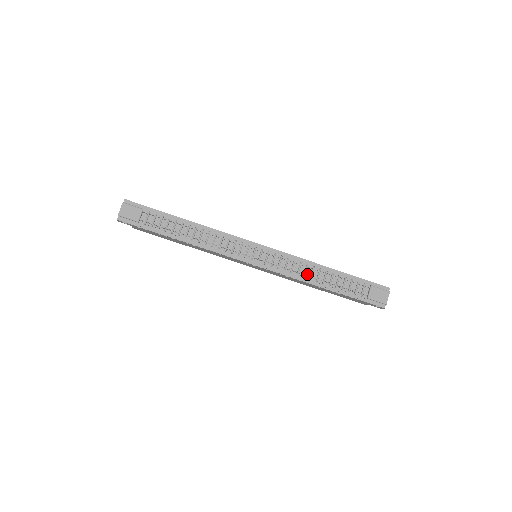
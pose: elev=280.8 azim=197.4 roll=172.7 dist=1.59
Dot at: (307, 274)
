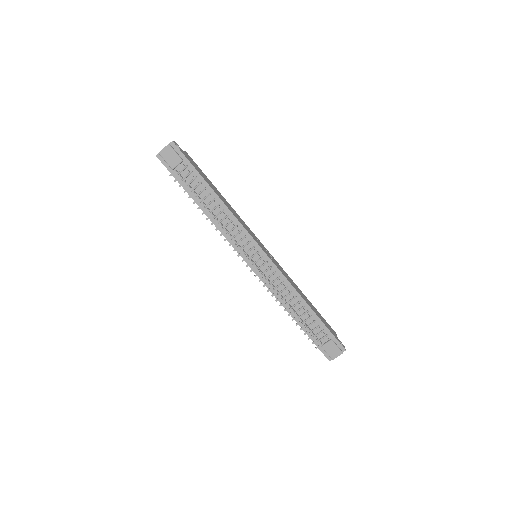
Dot at: (286, 298)
